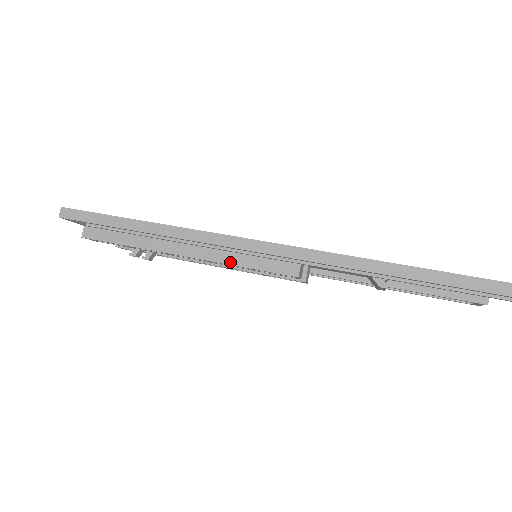
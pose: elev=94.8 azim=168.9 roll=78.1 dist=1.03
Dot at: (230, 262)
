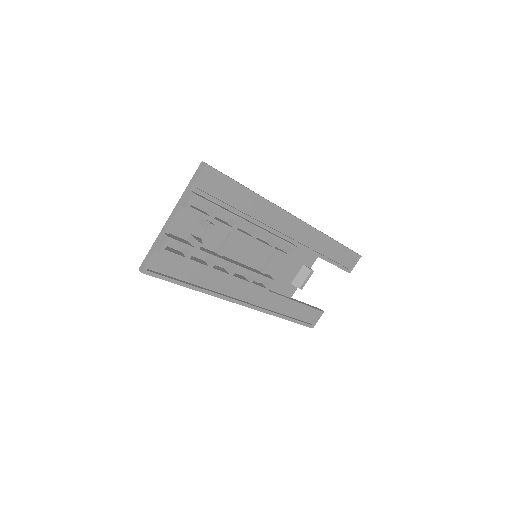
Dot at: (271, 233)
